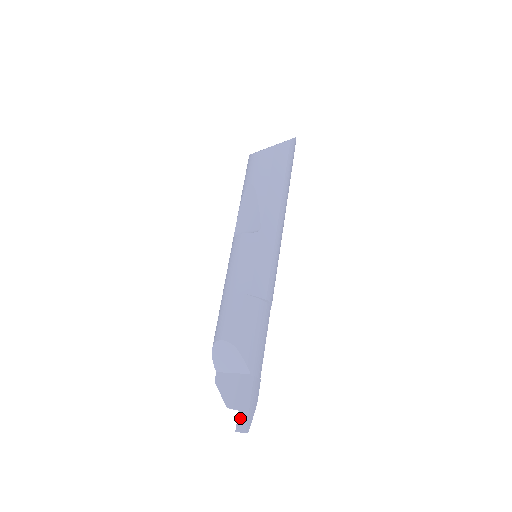
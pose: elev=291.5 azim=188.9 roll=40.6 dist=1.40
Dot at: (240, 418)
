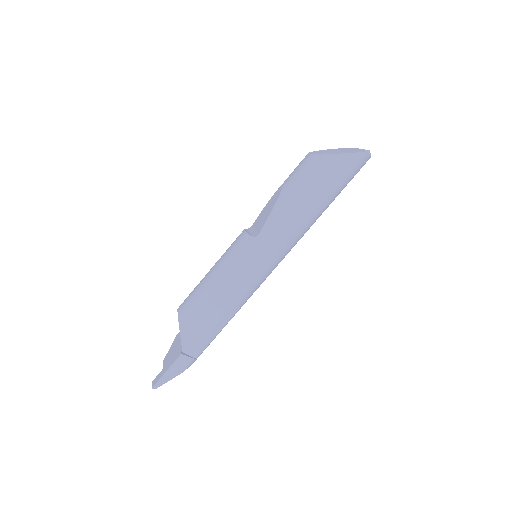
Dot at: (159, 375)
